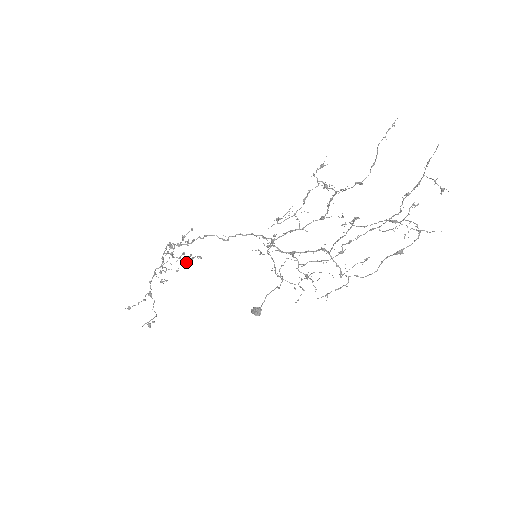
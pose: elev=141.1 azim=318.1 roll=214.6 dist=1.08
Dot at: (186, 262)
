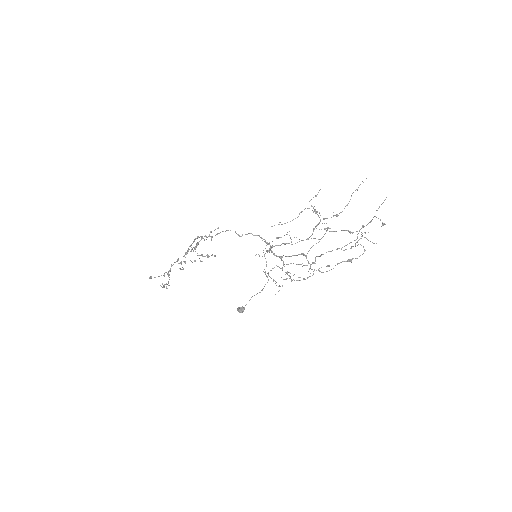
Dot at: (202, 261)
